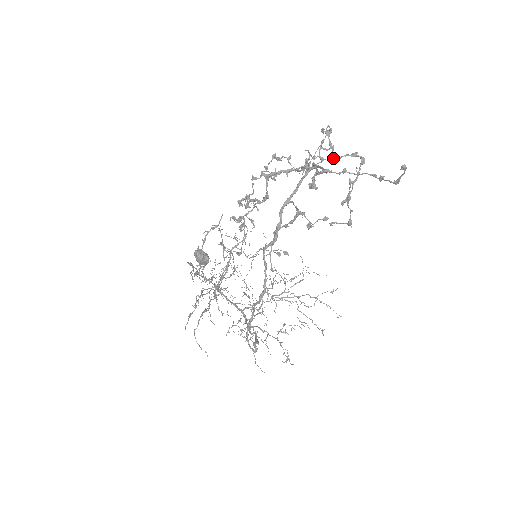
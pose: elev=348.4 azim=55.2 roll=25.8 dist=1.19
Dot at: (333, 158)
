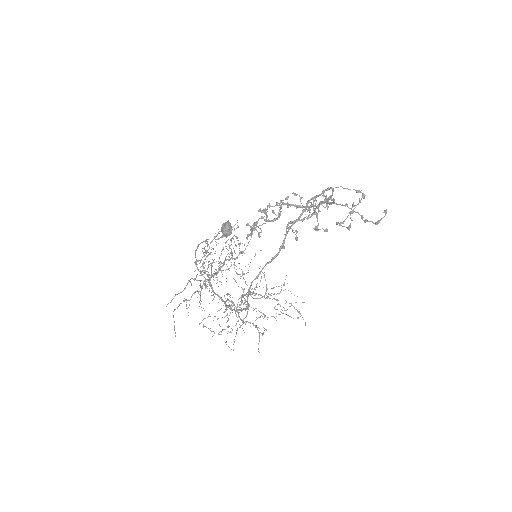
Dot at: (346, 188)
